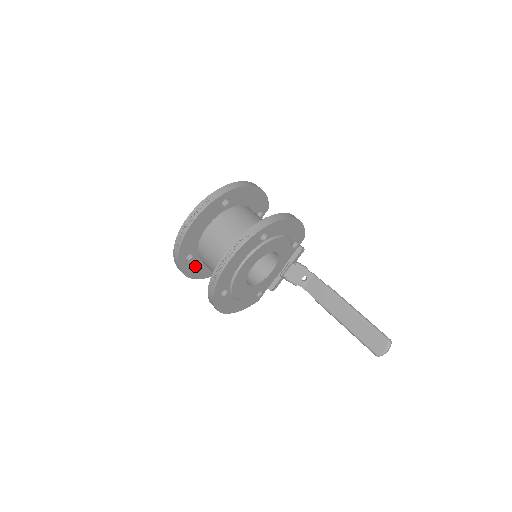
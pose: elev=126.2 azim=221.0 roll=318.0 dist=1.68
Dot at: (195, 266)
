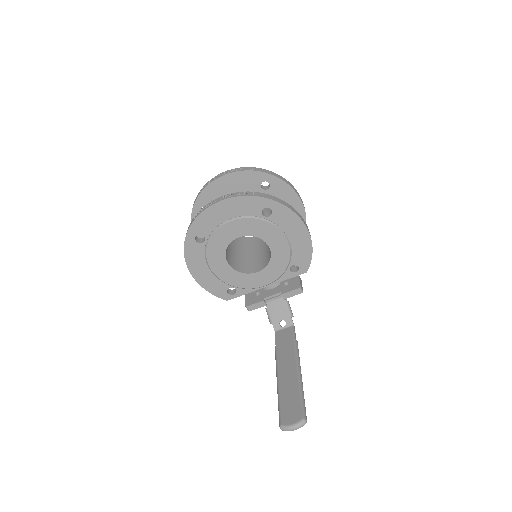
Dot at: occluded
